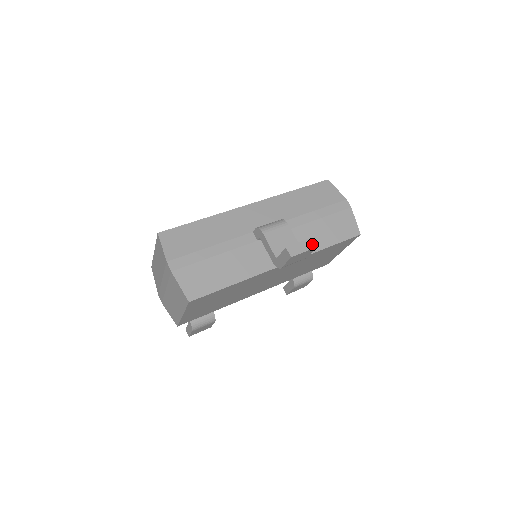
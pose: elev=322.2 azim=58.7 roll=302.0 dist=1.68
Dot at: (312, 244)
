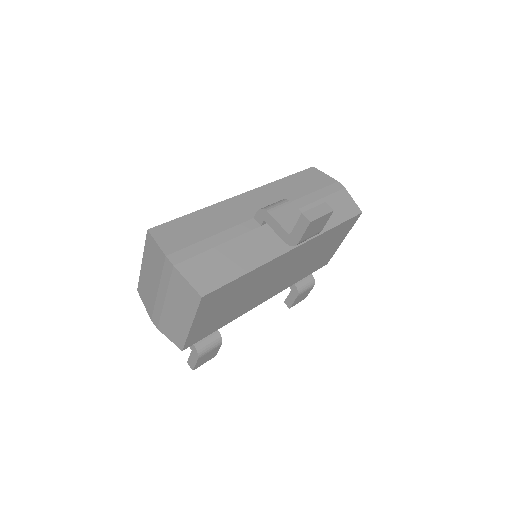
Dot at: (327, 208)
